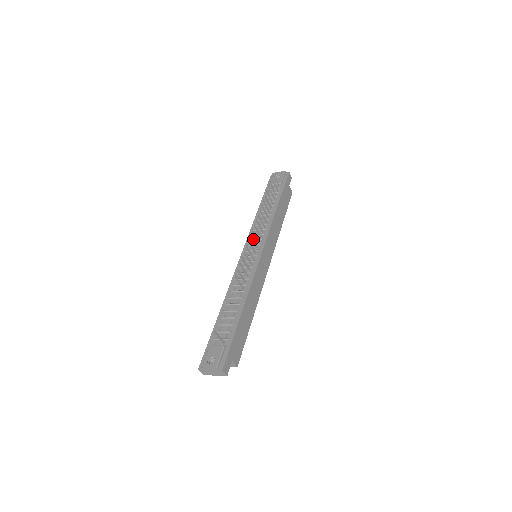
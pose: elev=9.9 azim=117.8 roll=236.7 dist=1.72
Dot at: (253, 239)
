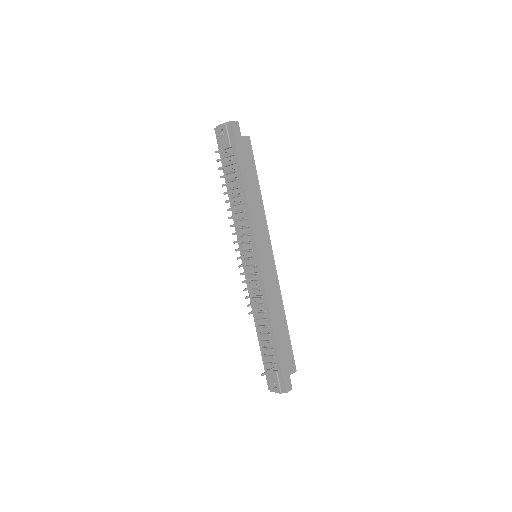
Dot at: (243, 241)
